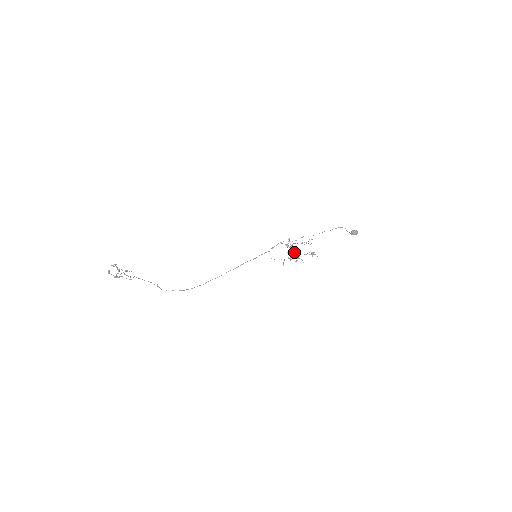
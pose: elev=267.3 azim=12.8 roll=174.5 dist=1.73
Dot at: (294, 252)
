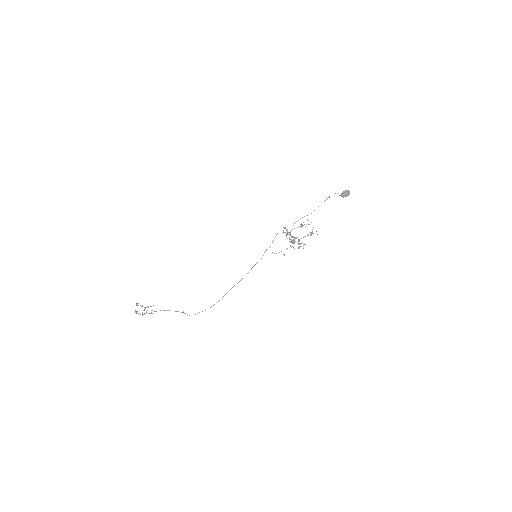
Dot at: (294, 239)
